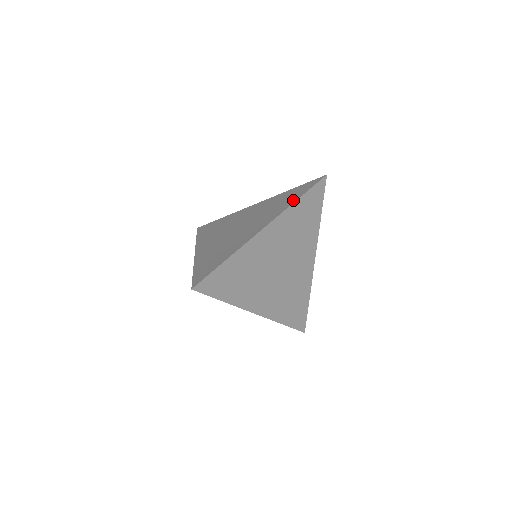
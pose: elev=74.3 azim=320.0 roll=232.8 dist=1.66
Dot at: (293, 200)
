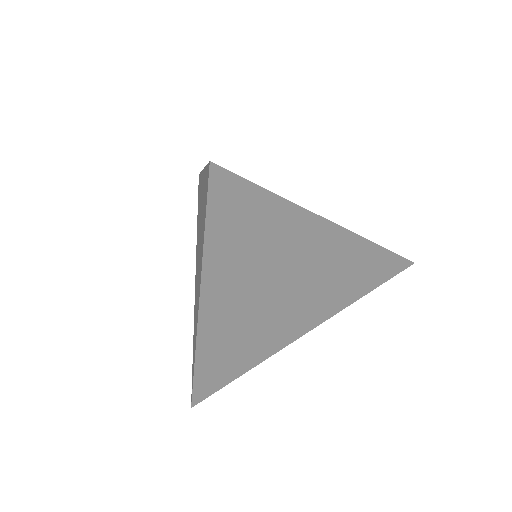
Dot at: (358, 296)
